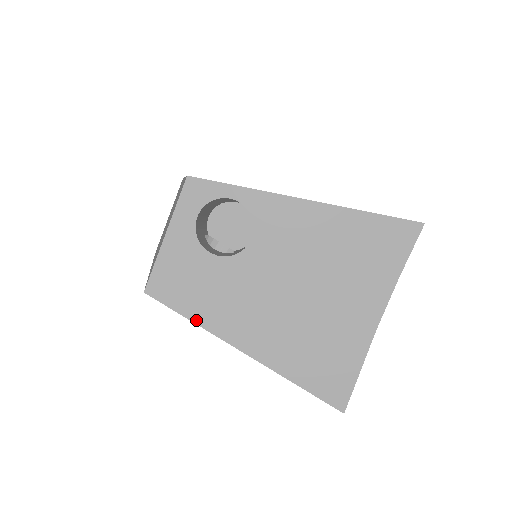
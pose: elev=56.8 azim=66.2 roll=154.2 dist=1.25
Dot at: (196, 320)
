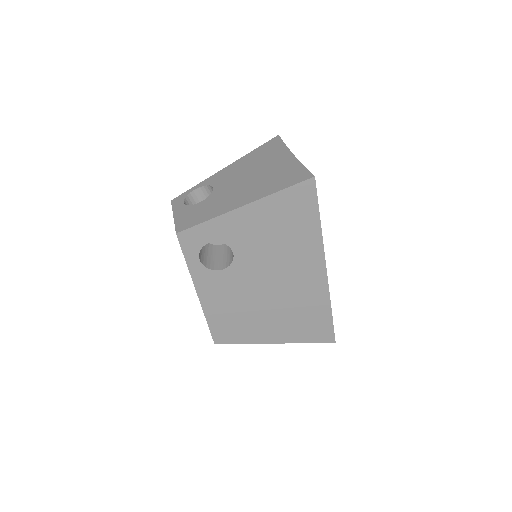
Dot at: (209, 219)
